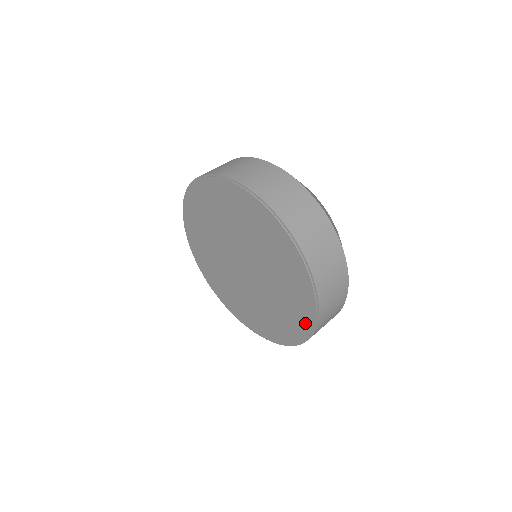
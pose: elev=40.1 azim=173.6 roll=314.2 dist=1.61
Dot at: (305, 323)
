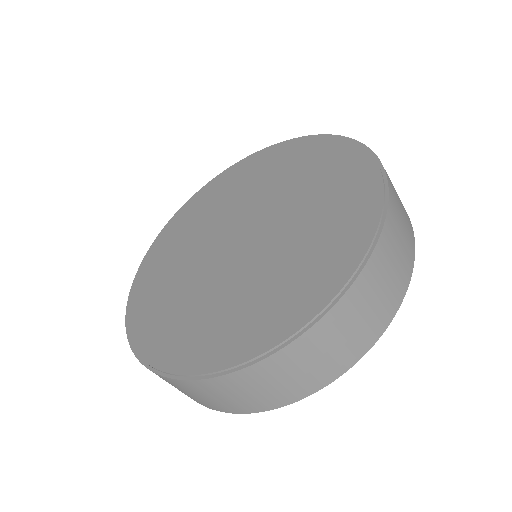
Dot at: (295, 315)
